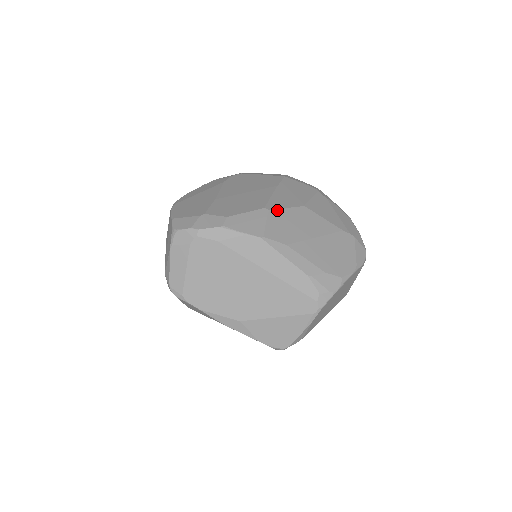
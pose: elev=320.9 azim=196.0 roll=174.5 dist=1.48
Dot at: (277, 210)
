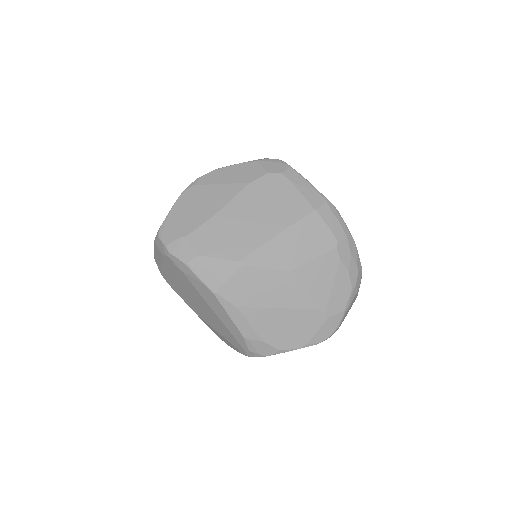
Dot at: (252, 268)
